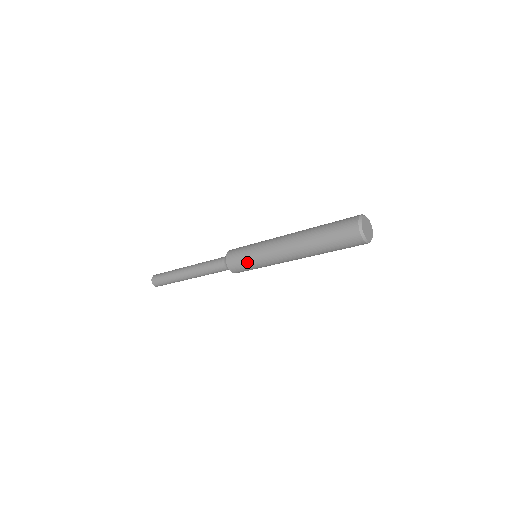
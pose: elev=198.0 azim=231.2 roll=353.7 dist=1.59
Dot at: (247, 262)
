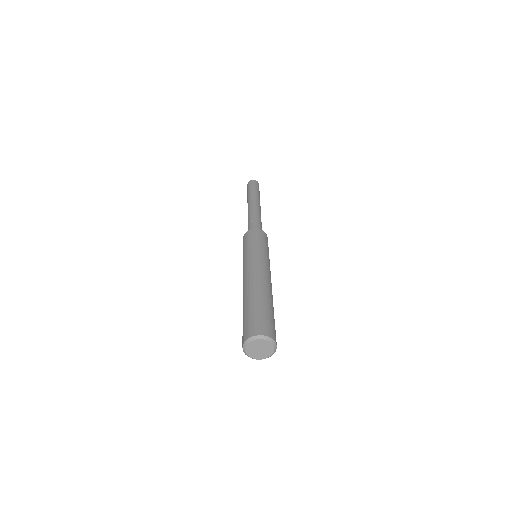
Dot at: occluded
